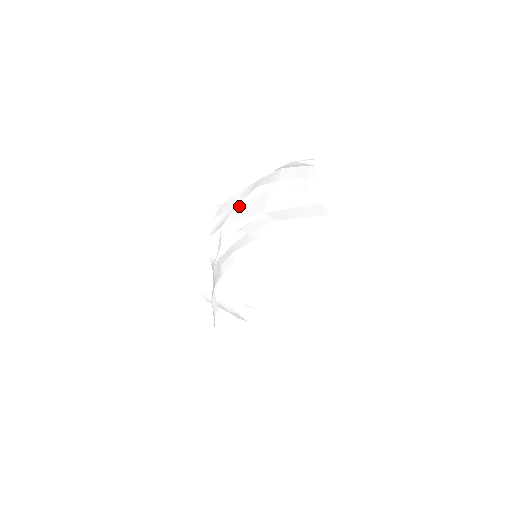
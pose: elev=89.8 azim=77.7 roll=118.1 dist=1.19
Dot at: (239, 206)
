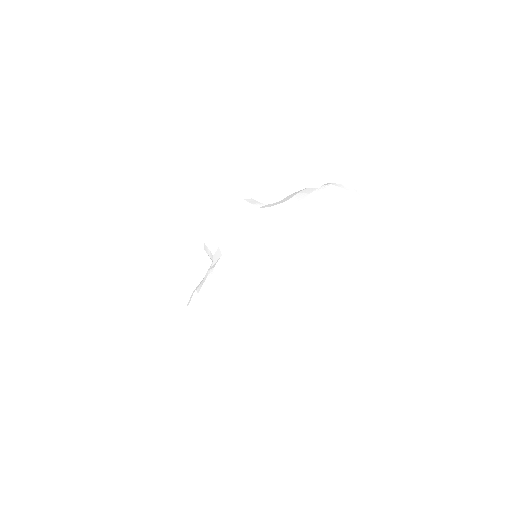
Dot at: (247, 242)
